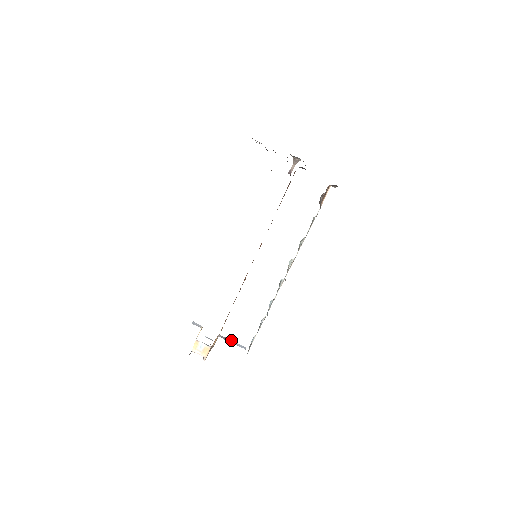
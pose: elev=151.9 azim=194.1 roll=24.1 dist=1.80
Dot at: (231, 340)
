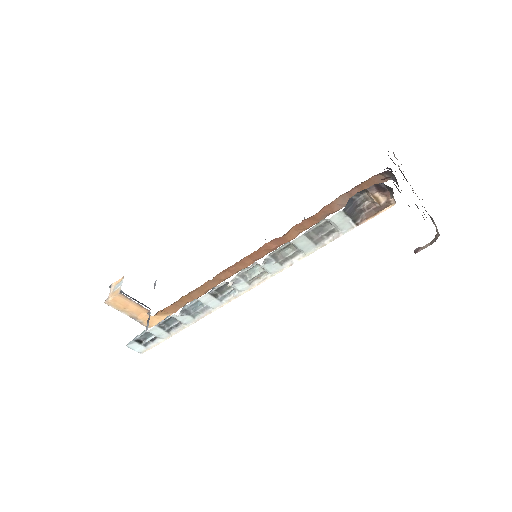
Dot at: occluded
